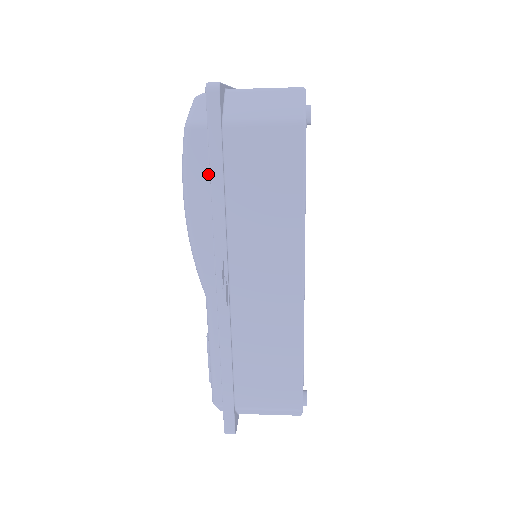
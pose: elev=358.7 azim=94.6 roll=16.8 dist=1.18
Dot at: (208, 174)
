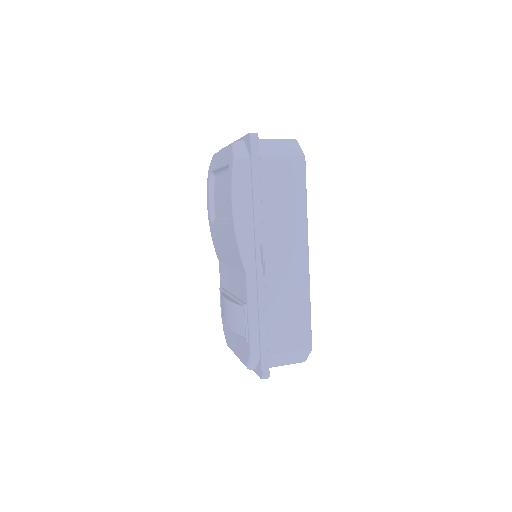
Dot at: (250, 188)
